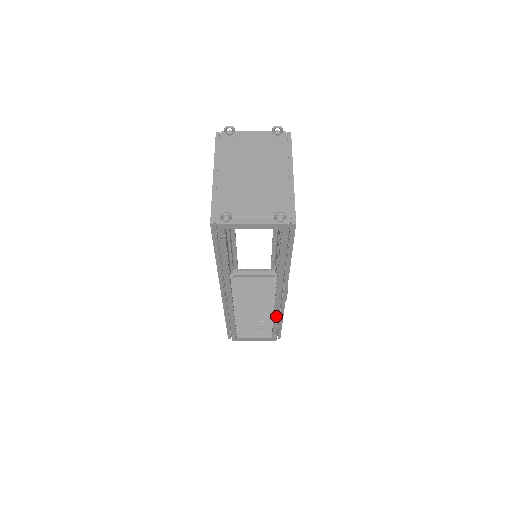
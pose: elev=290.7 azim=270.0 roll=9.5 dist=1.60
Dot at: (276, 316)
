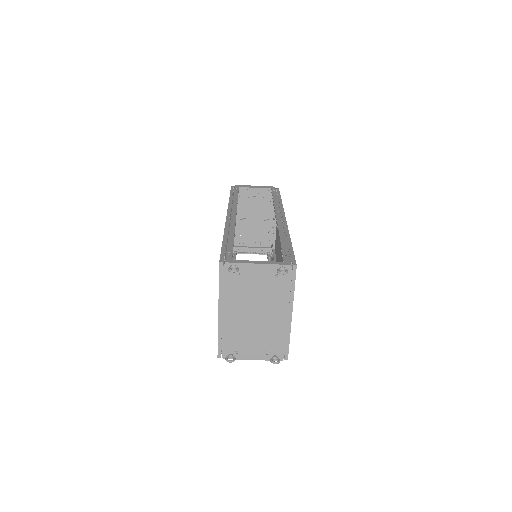
Dot at: occluded
